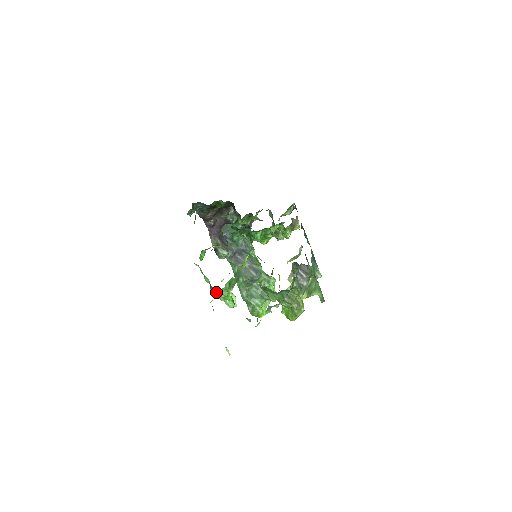
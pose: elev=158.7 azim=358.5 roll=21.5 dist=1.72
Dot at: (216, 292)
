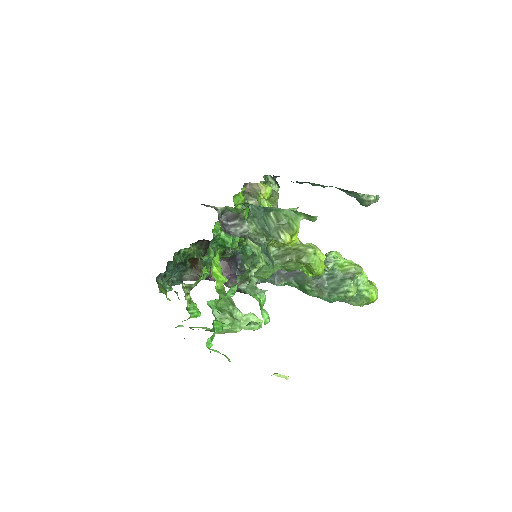
Dot at: occluded
